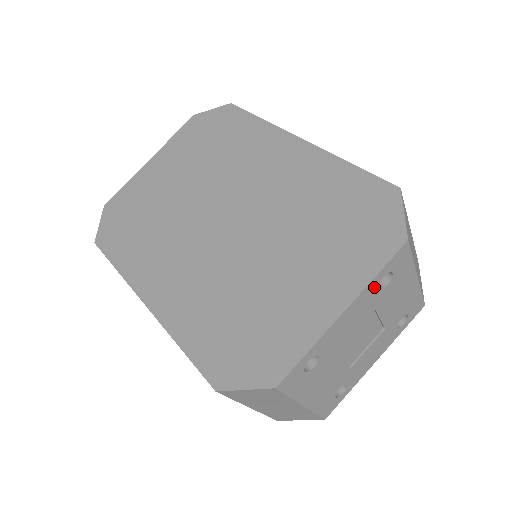
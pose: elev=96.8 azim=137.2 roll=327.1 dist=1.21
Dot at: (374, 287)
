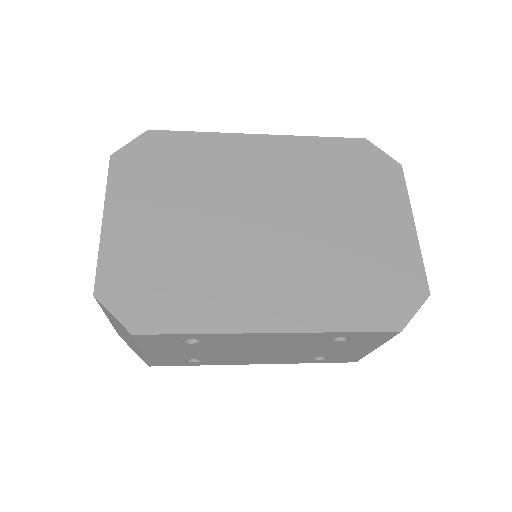
Dot at: occluded
